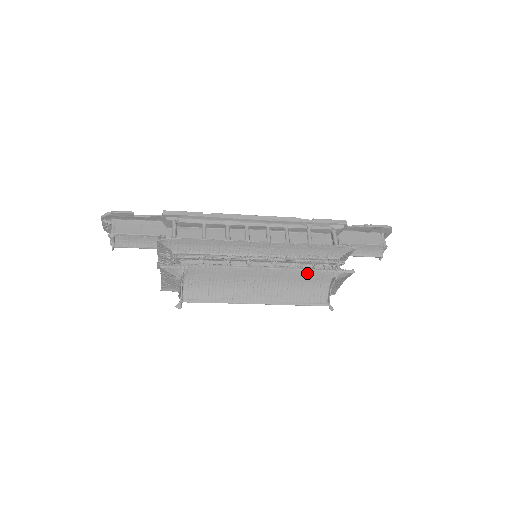
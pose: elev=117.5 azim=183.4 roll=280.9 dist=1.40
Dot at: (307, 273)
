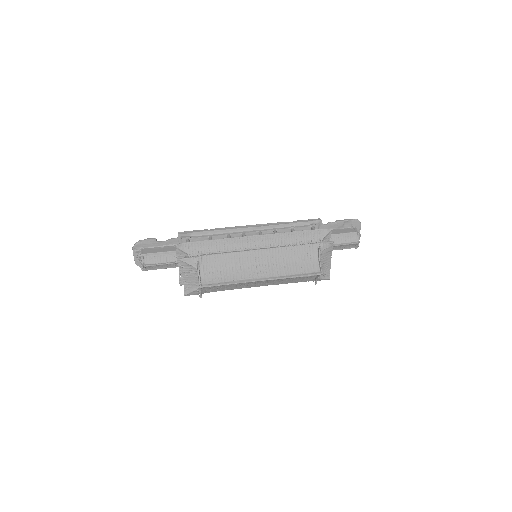
Dot at: (296, 249)
